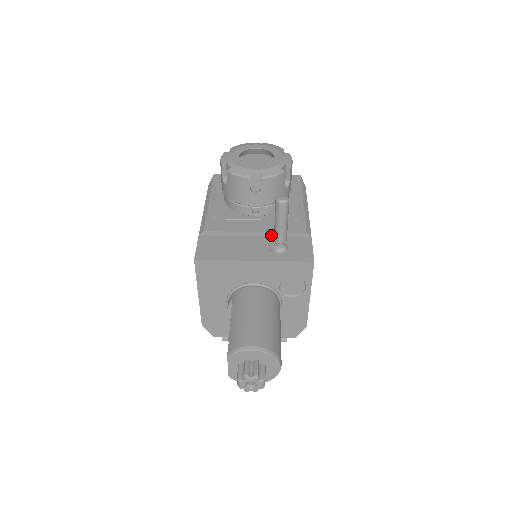
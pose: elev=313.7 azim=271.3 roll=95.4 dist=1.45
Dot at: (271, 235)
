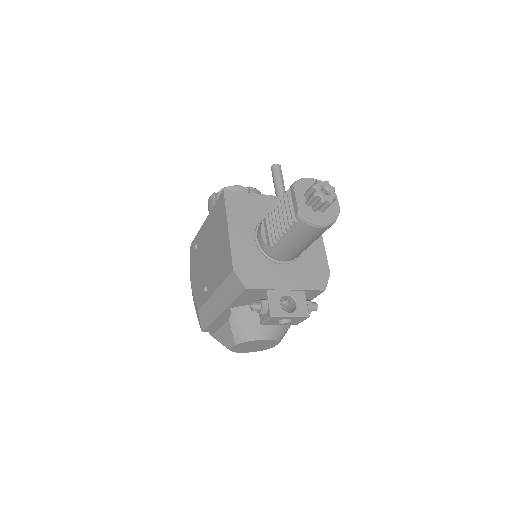
Dot at: occluded
